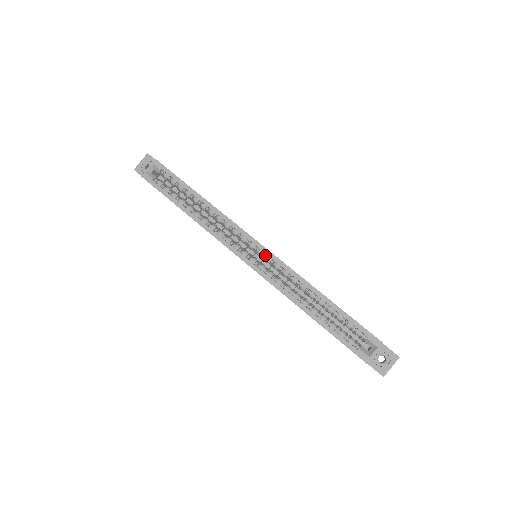
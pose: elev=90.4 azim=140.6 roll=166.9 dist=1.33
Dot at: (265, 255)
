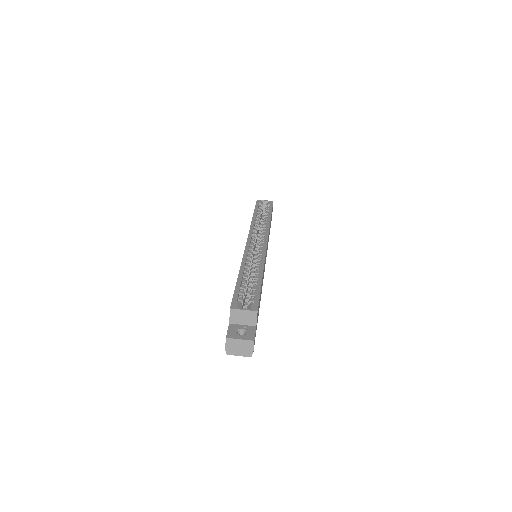
Dot at: occluded
